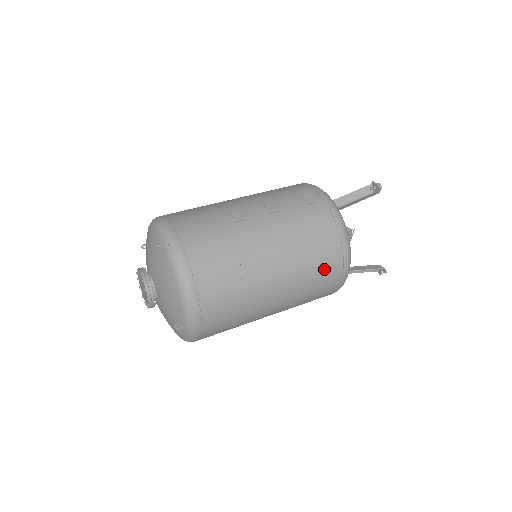
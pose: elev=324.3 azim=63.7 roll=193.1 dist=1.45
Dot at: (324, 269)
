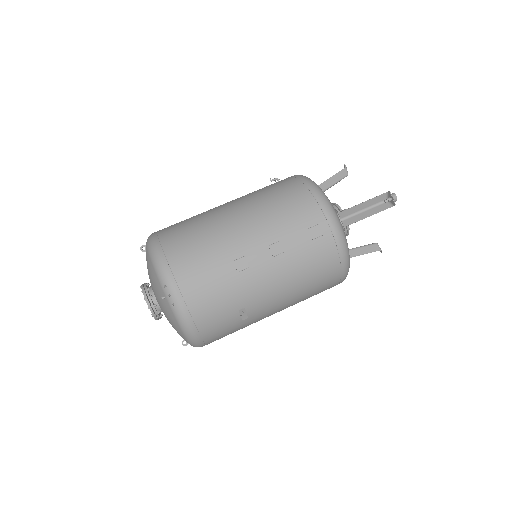
Dot at: (320, 290)
